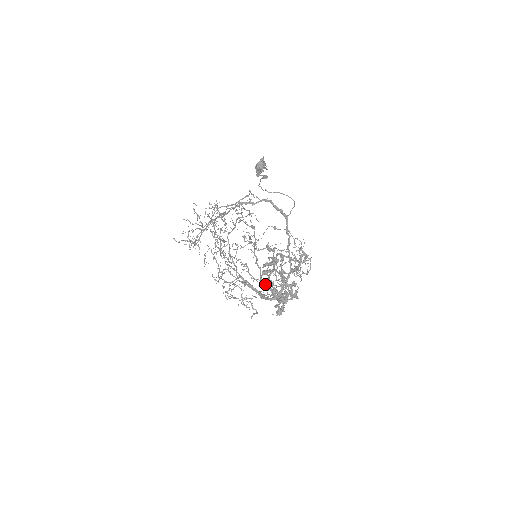
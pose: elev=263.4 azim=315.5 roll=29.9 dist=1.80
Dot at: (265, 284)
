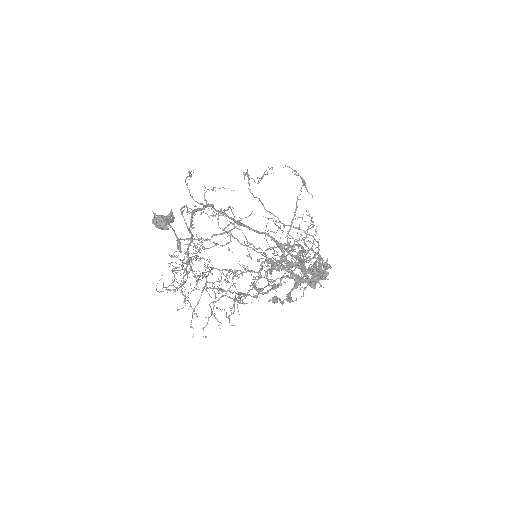
Dot at: (288, 277)
